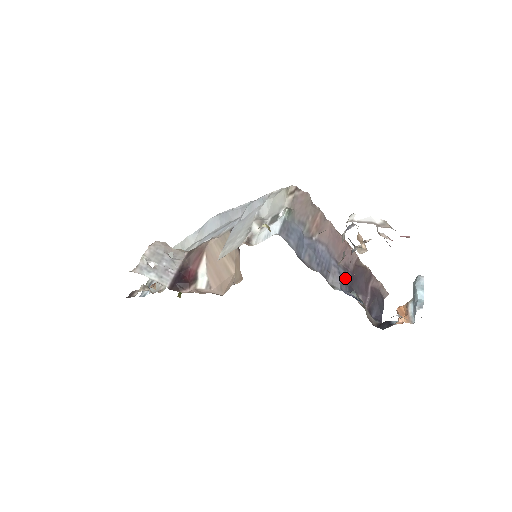
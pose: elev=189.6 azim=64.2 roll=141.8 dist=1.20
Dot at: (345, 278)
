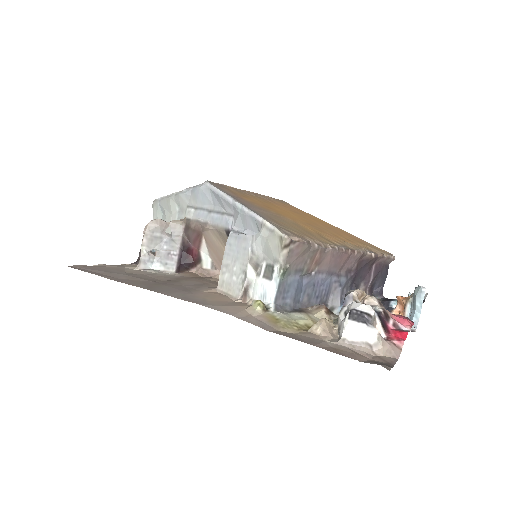
Dot at: (347, 283)
